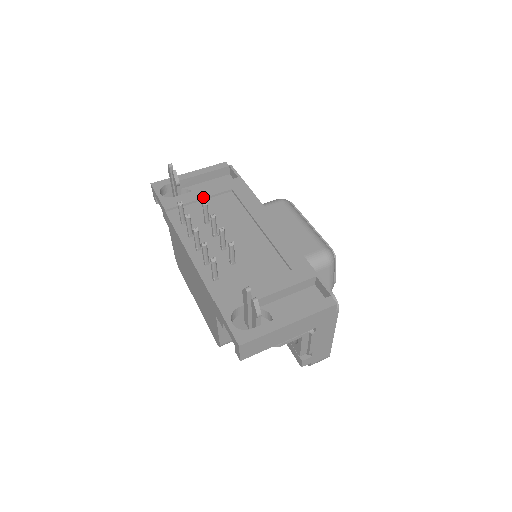
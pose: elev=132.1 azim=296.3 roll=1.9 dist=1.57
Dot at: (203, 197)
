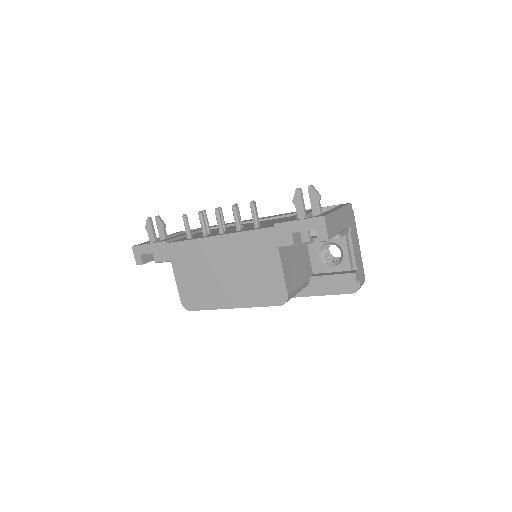
Dot at: occluded
